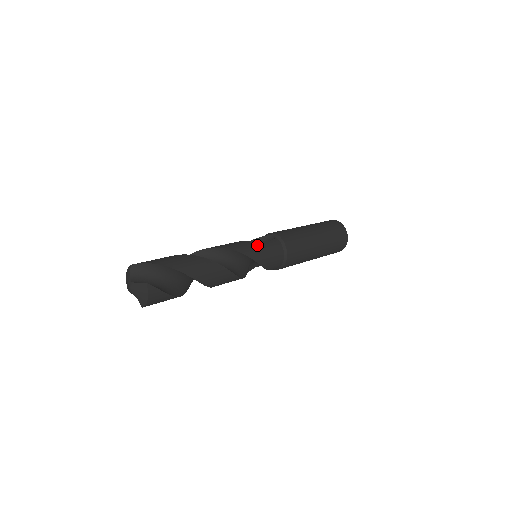
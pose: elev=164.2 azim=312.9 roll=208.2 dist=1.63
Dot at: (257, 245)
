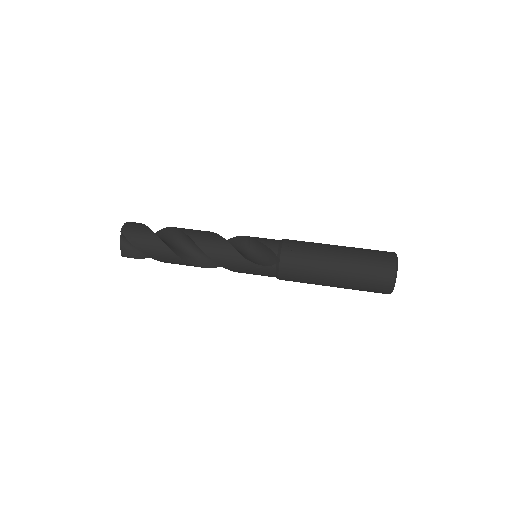
Dot at: (244, 265)
